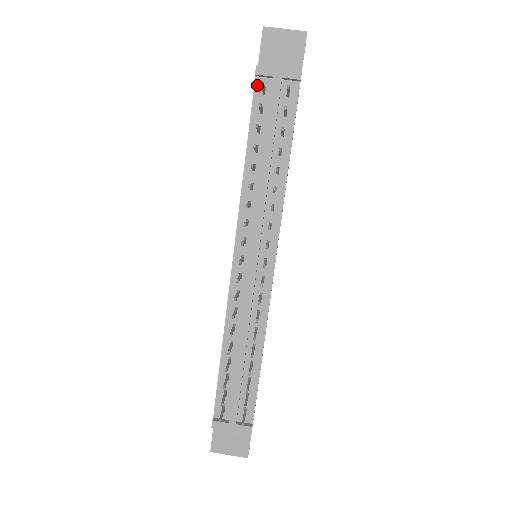
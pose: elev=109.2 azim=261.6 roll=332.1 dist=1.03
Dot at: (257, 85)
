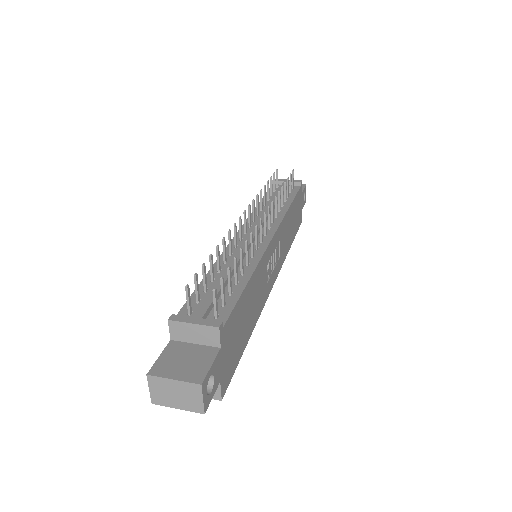
Dot at: occluded
